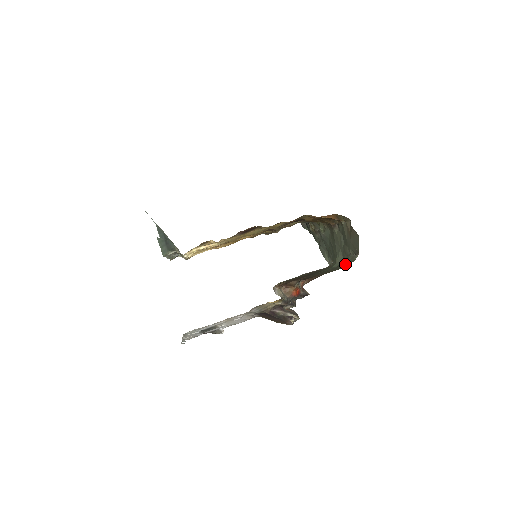
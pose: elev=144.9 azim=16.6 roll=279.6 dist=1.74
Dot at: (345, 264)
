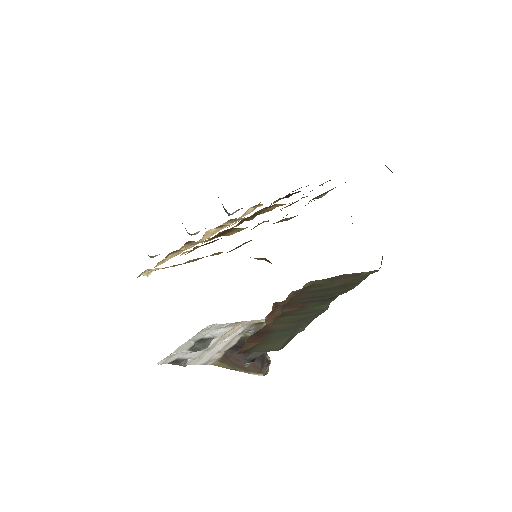
Dot at: (291, 337)
